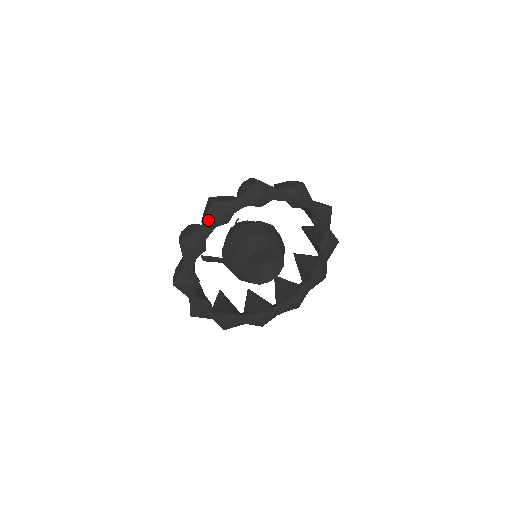
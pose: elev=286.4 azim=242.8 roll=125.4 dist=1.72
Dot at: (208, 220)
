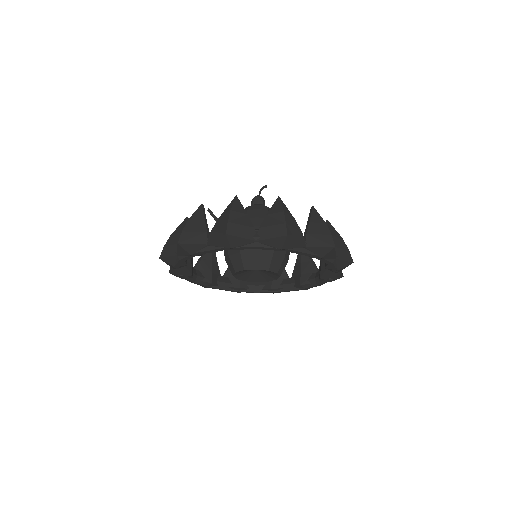
Dot at: (215, 243)
